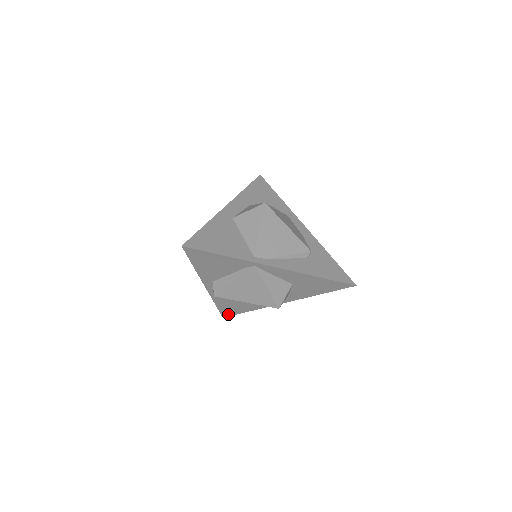
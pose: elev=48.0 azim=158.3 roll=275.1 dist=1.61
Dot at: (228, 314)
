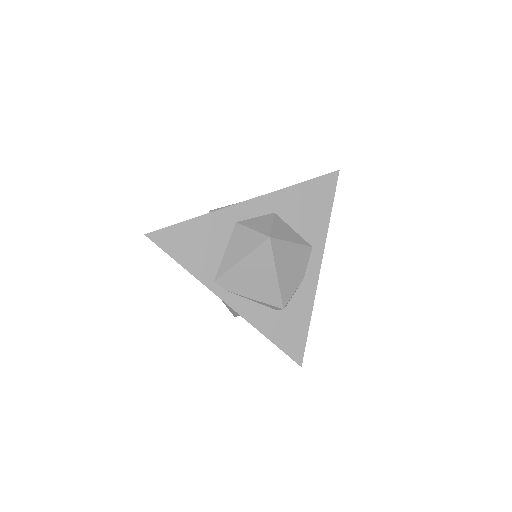
Dot at: occluded
